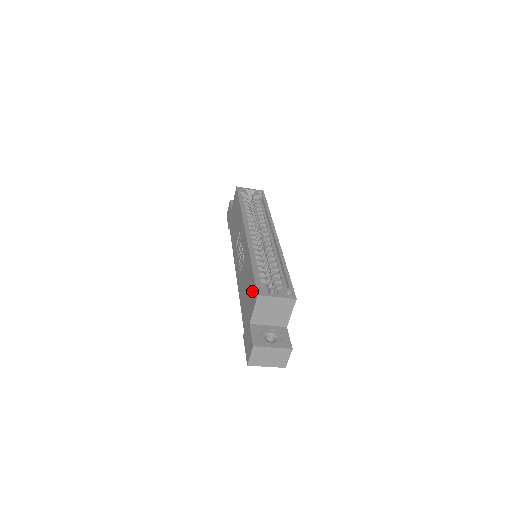
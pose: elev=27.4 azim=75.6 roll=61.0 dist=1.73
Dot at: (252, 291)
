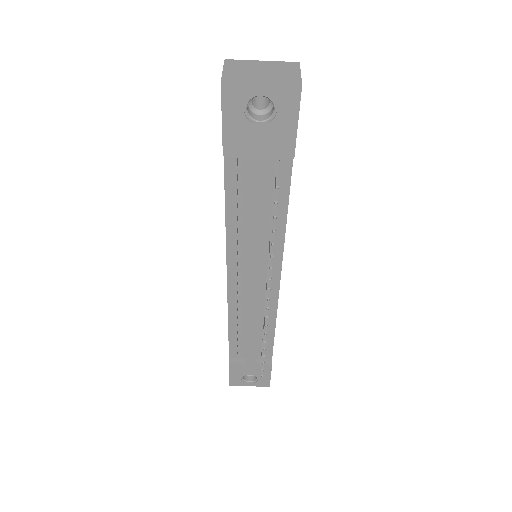
Dot at: occluded
